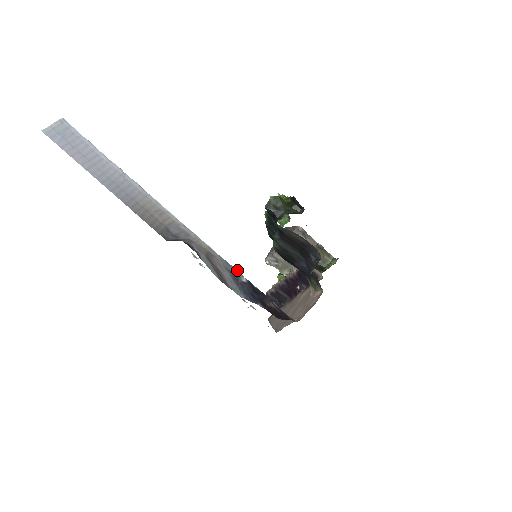
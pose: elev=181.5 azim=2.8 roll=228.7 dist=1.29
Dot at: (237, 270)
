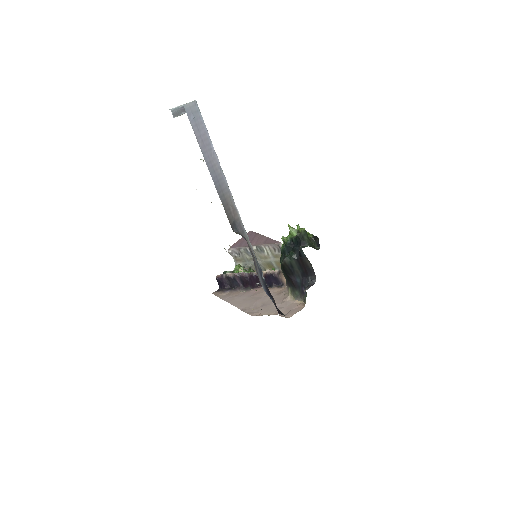
Dot at: occluded
